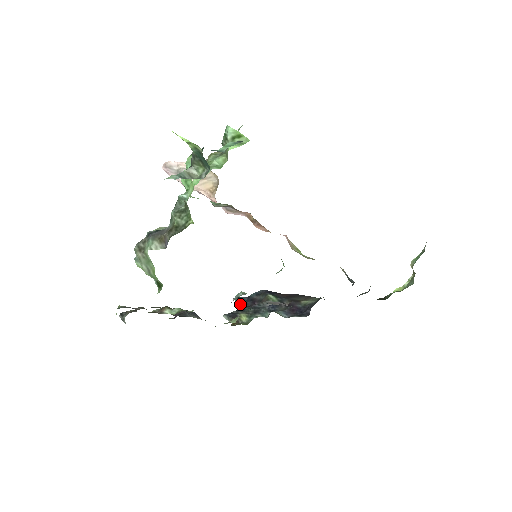
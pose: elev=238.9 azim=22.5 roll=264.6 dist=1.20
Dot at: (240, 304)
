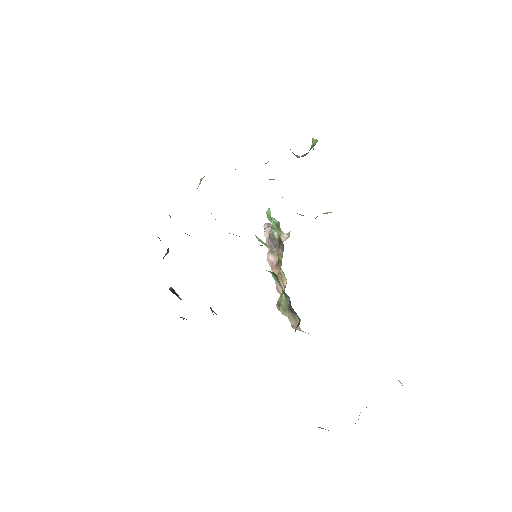
Dot at: (184, 318)
